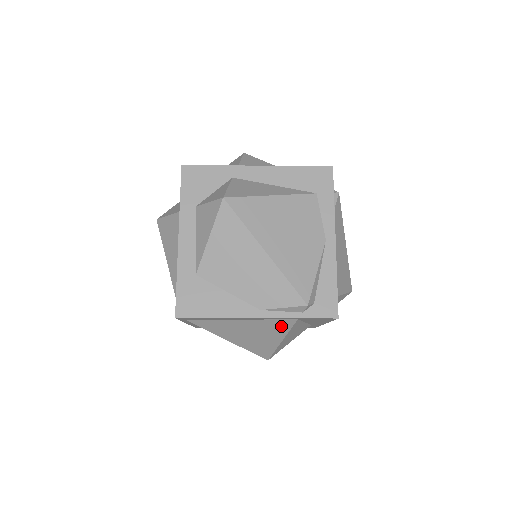
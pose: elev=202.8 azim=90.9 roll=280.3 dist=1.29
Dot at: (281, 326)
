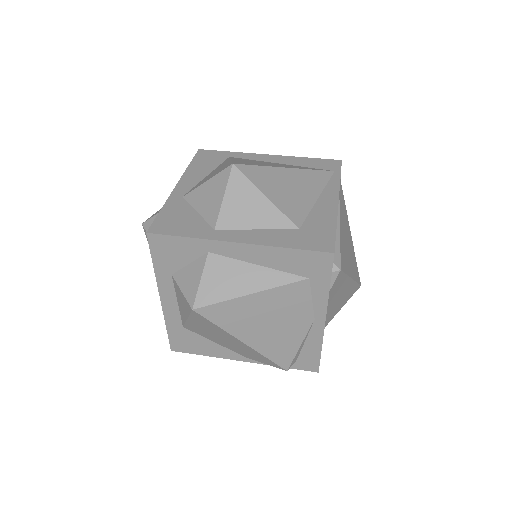
Dot at: occluded
